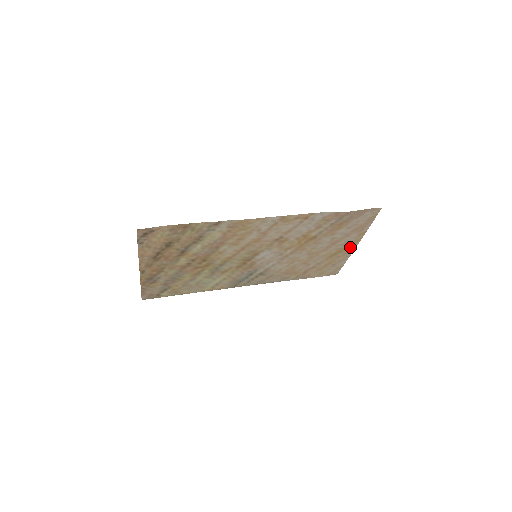
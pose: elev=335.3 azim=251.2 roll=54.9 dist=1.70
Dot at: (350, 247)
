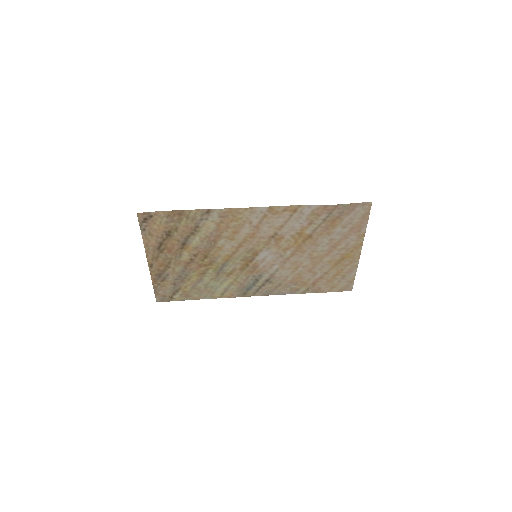
Dot at: (354, 253)
